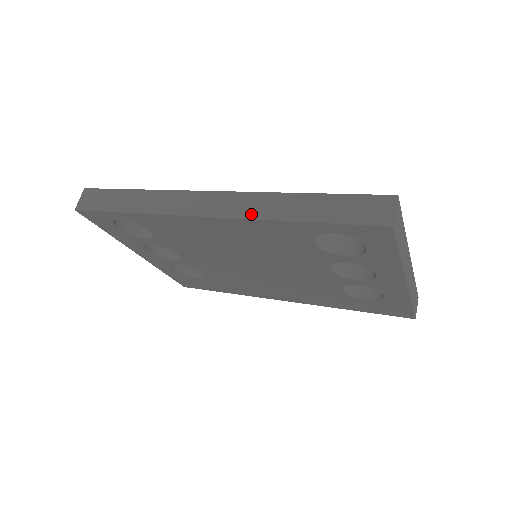
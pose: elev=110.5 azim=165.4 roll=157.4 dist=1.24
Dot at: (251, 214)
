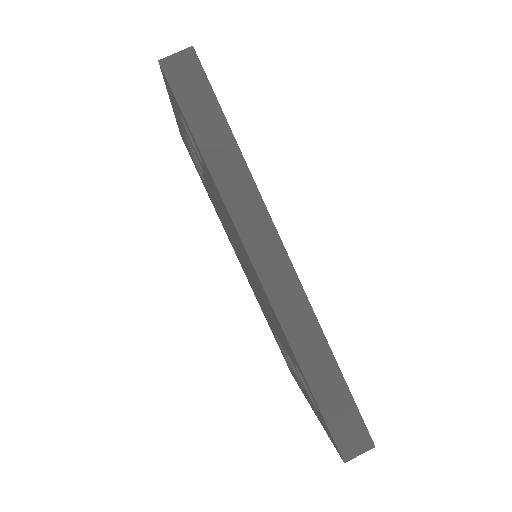
Dot at: (286, 322)
